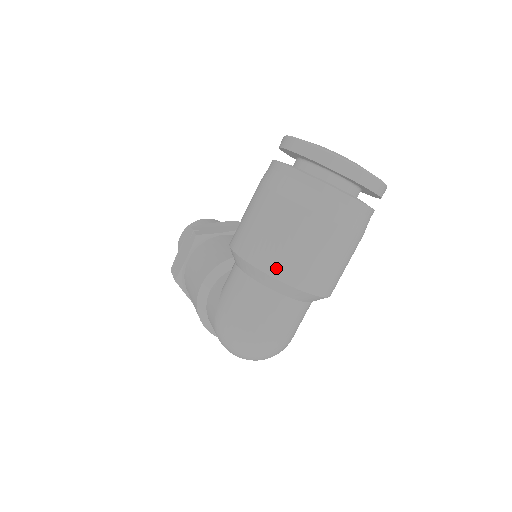
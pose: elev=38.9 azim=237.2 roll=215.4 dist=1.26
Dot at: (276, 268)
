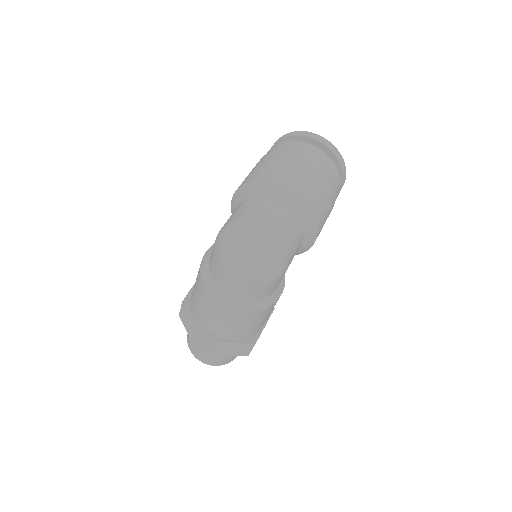
Dot at: (264, 177)
